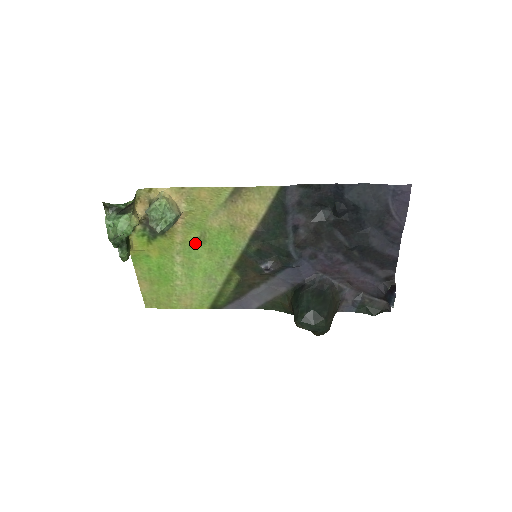
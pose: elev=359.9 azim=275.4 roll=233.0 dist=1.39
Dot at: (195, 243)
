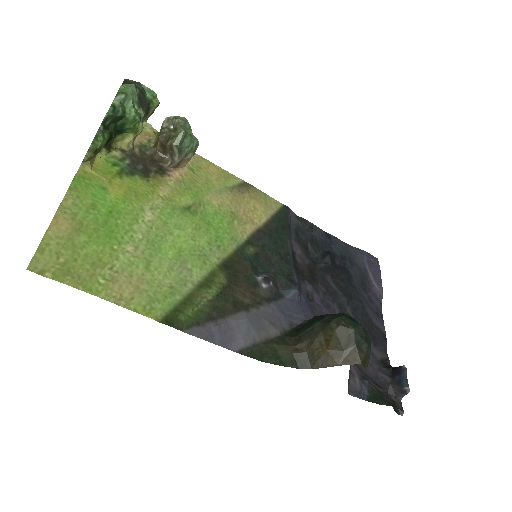
Dot at: (182, 209)
